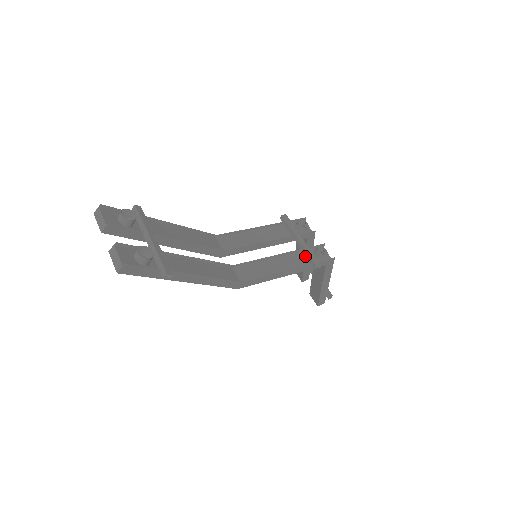
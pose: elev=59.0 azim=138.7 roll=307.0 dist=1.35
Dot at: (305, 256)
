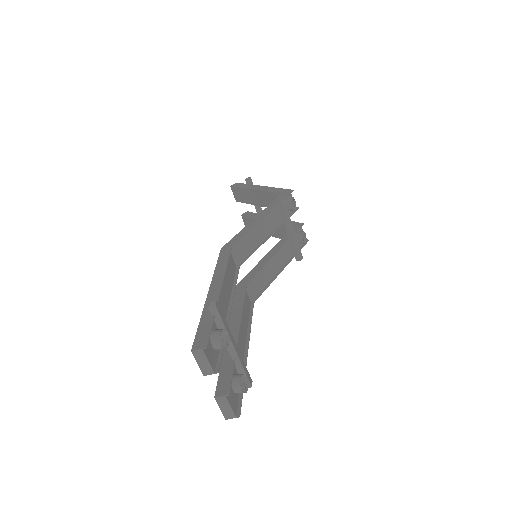
Dot at: (290, 245)
